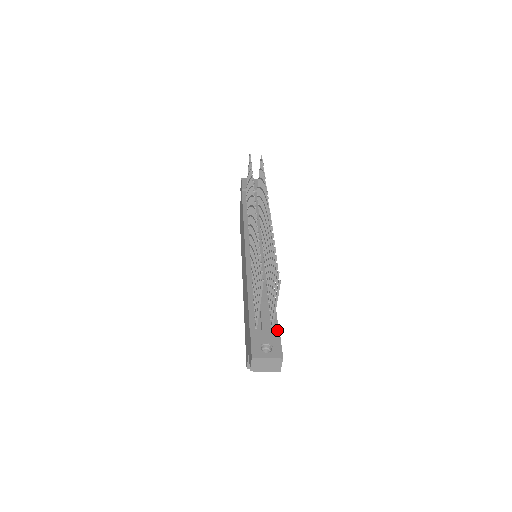
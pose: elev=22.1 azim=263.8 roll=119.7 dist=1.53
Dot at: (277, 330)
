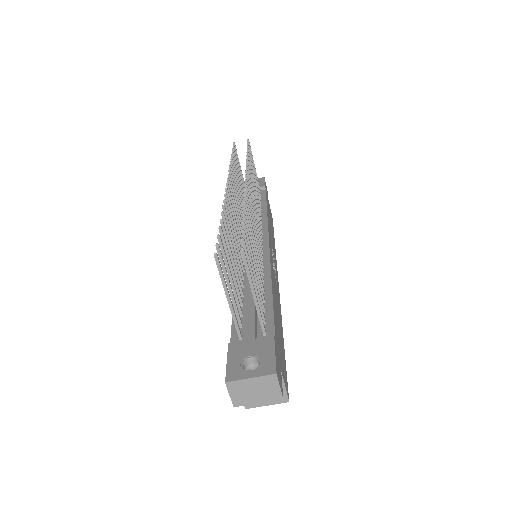
Dot at: (272, 336)
